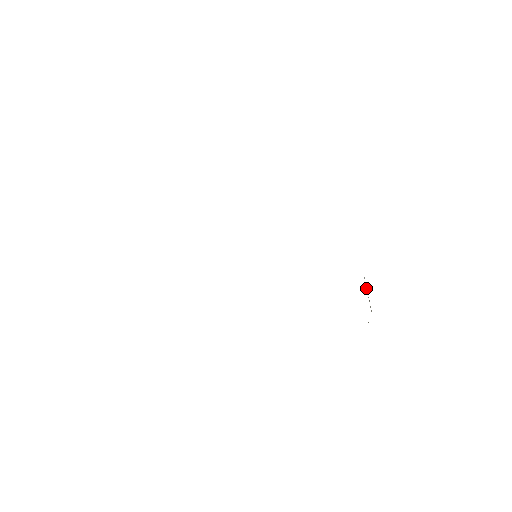
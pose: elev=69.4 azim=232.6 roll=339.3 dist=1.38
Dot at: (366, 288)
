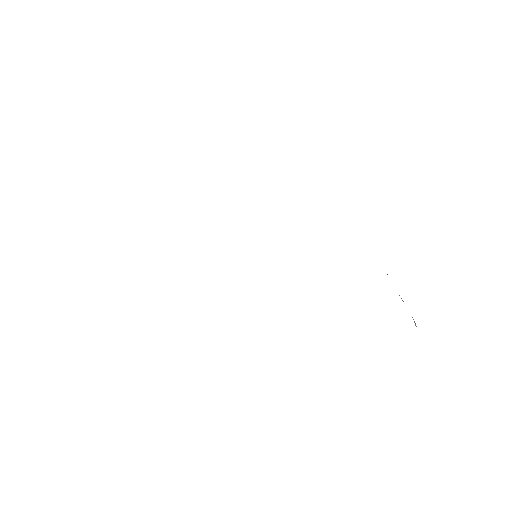
Dot at: occluded
